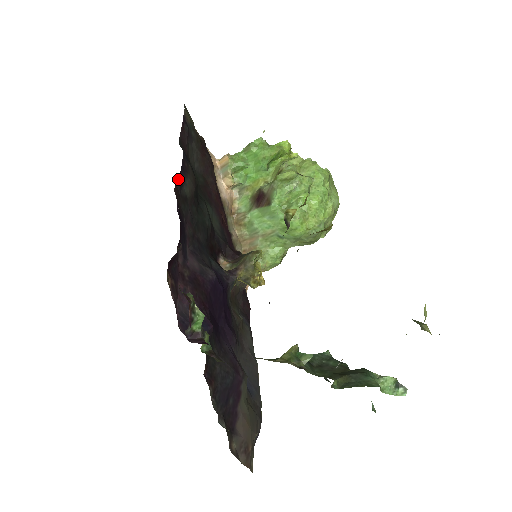
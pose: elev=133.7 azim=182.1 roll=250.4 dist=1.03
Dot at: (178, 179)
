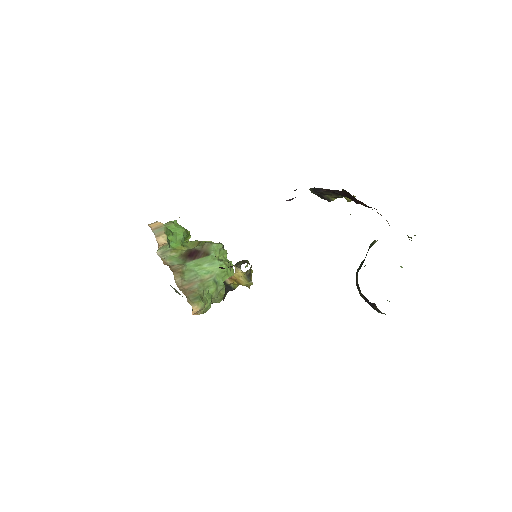
Dot at: occluded
